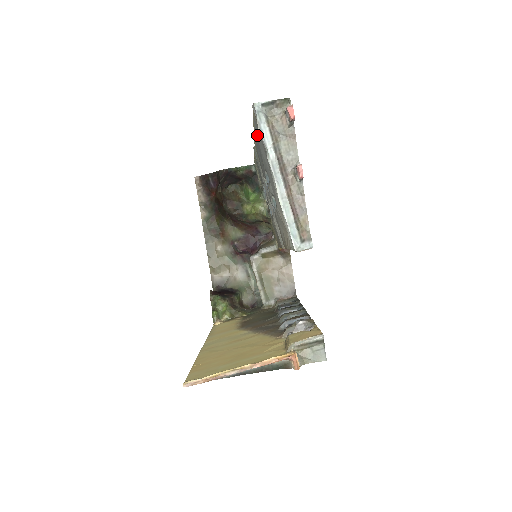
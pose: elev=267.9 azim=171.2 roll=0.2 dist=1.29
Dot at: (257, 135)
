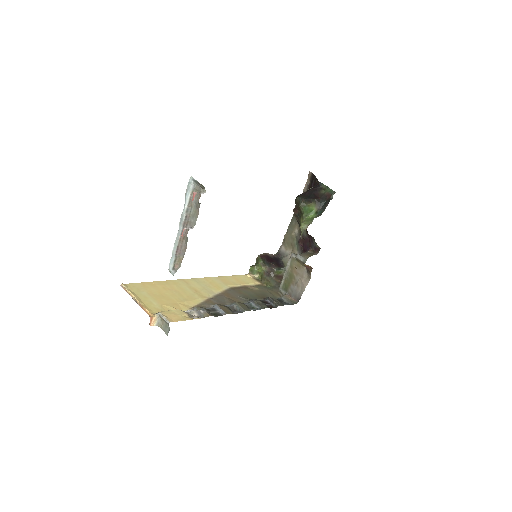
Dot at: occluded
